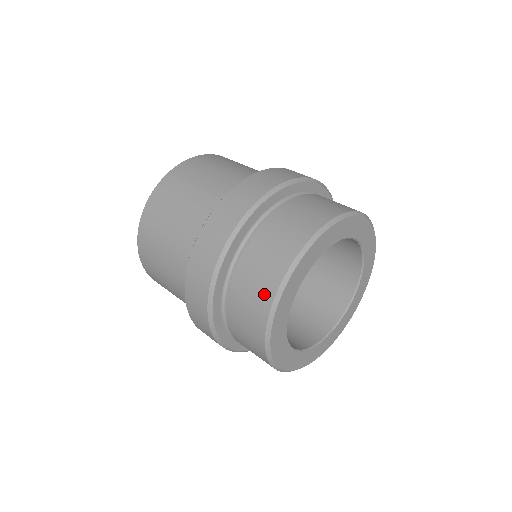
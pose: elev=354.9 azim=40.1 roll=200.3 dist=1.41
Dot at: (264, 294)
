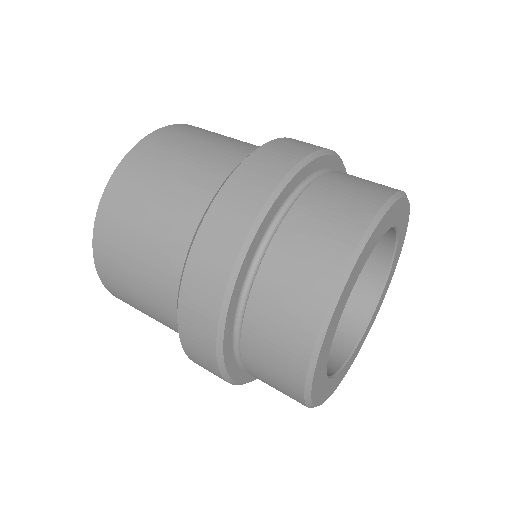
Dot at: (331, 257)
